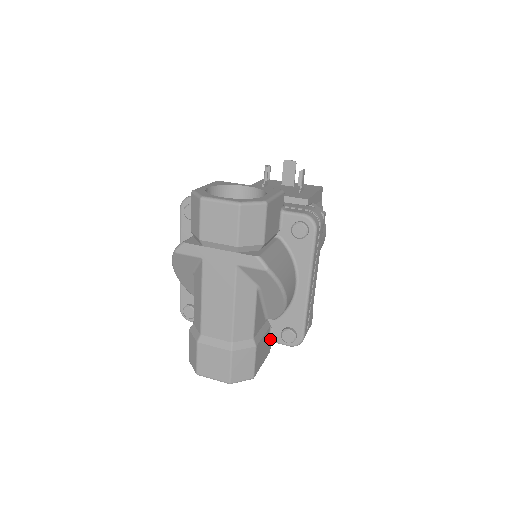
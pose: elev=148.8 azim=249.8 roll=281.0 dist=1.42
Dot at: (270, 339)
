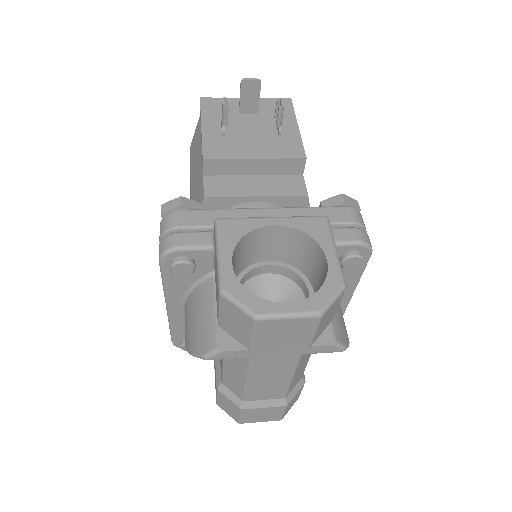
Dot at: occluded
